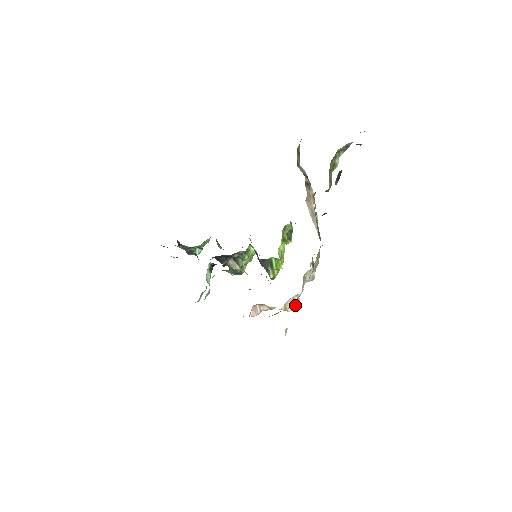
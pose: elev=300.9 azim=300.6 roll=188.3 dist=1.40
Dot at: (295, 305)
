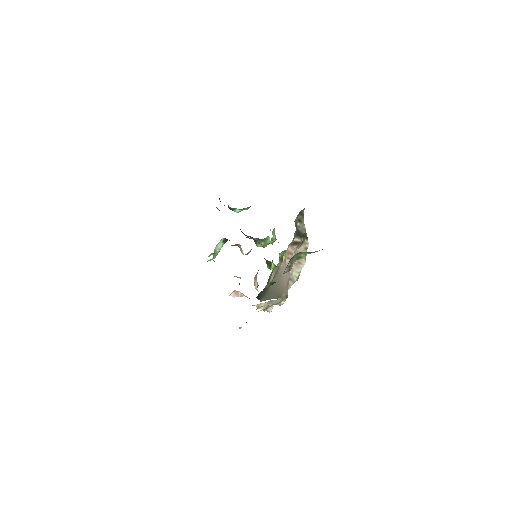
Dot at: (268, 308)
